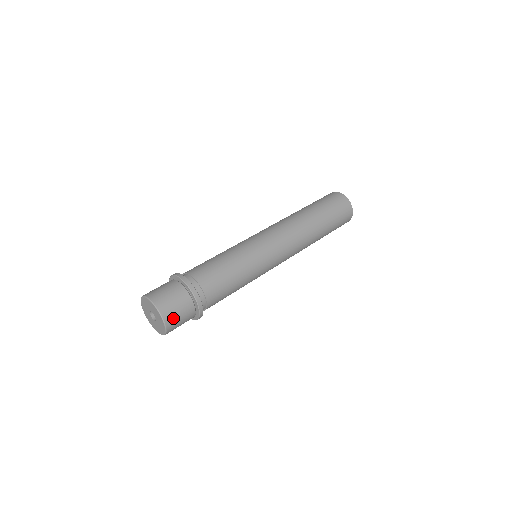
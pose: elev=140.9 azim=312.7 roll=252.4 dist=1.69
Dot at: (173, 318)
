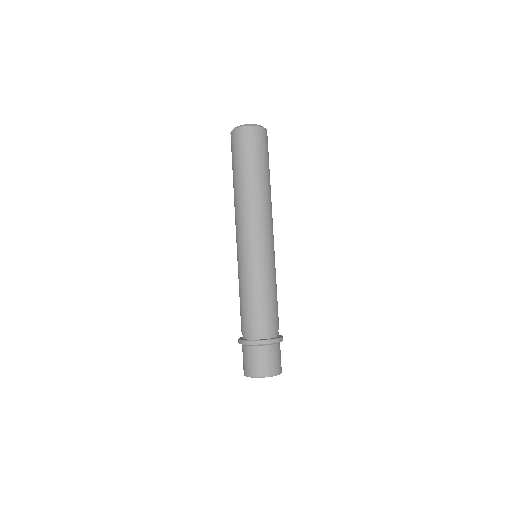
Dot at: (280, 365)
